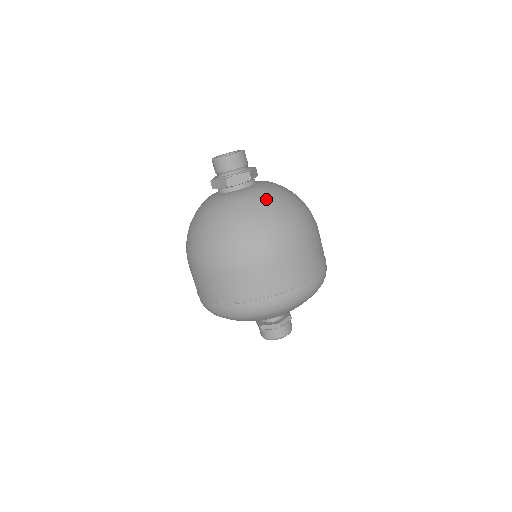
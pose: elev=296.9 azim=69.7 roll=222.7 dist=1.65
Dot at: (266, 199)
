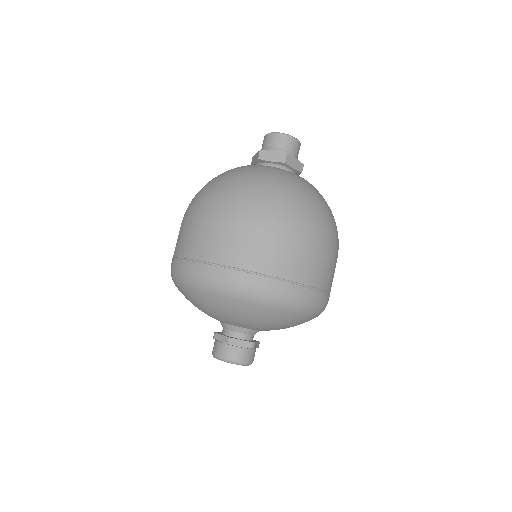
Dot at: (281, 175)
